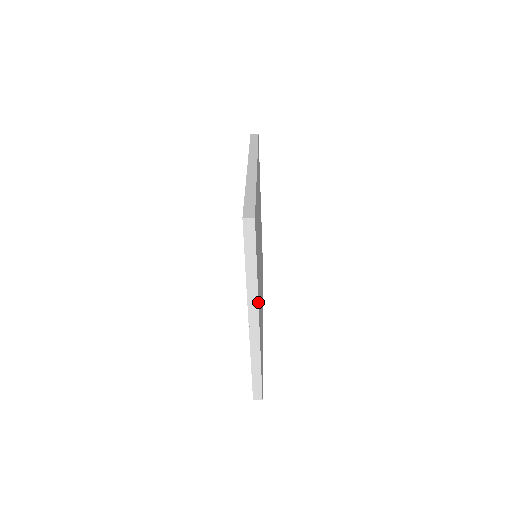
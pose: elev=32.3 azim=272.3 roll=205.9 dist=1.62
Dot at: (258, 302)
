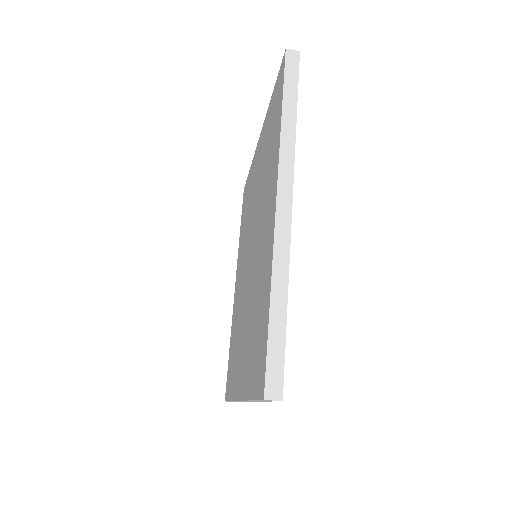
Dot at: occluded
